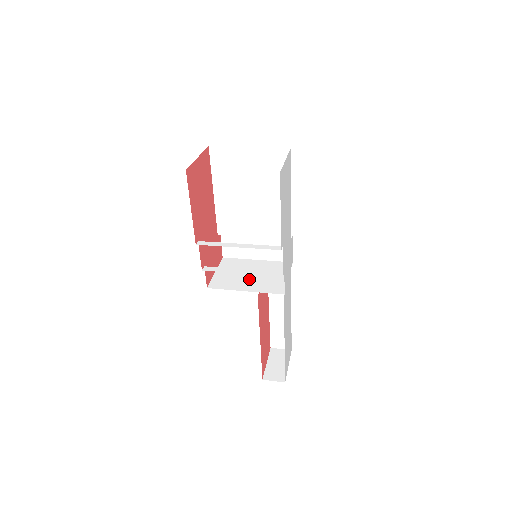
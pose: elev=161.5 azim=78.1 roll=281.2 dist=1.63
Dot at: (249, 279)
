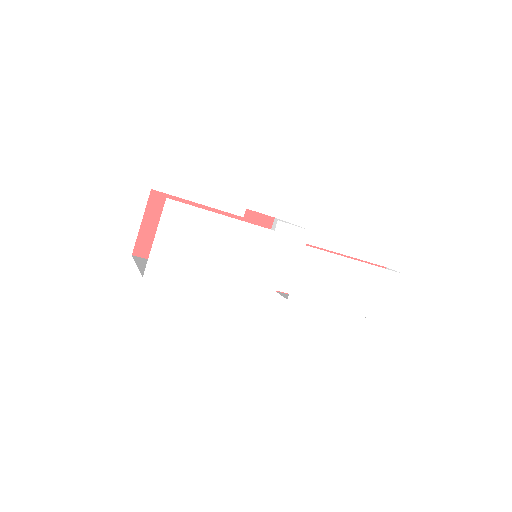
Dot at: occluded
